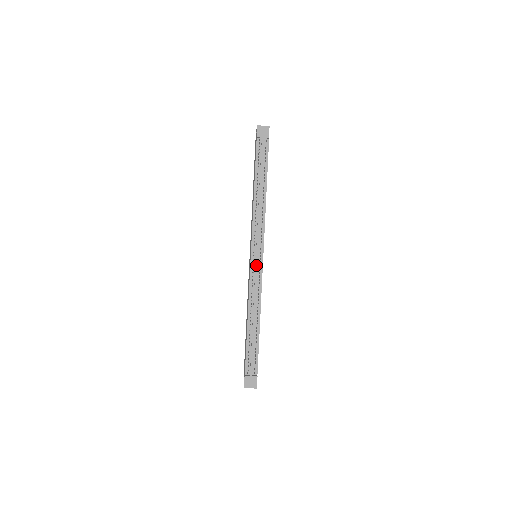
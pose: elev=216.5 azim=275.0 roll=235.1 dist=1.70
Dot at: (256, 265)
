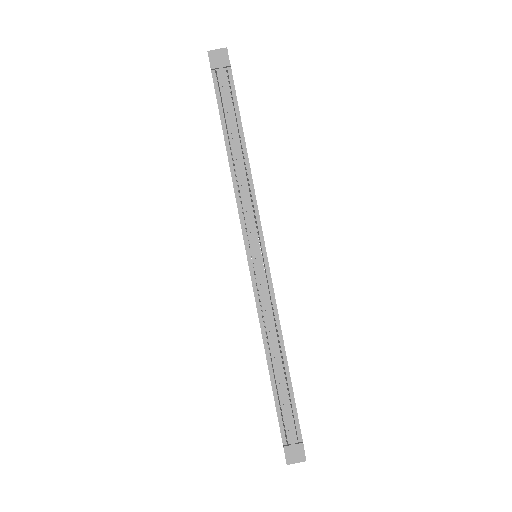
Dot at: (259, 271)
